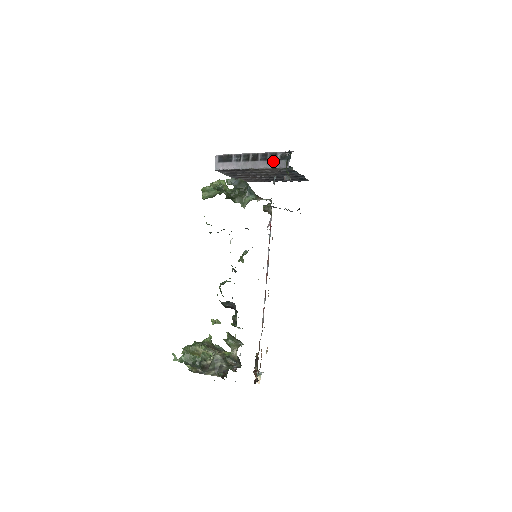
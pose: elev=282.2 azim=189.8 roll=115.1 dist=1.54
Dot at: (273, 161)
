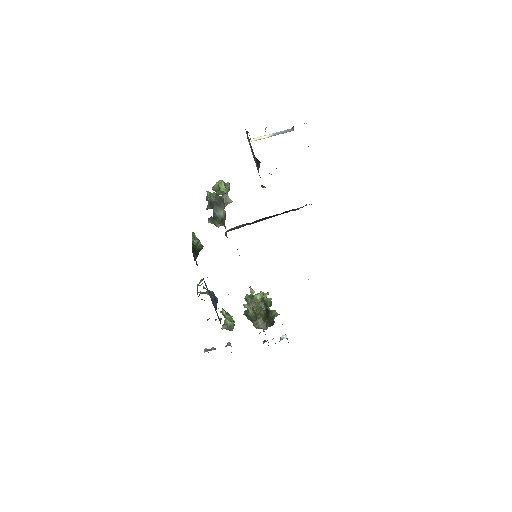
Dot at: occluded
